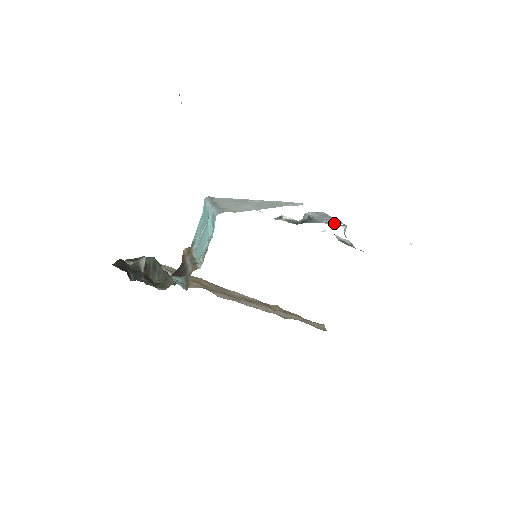
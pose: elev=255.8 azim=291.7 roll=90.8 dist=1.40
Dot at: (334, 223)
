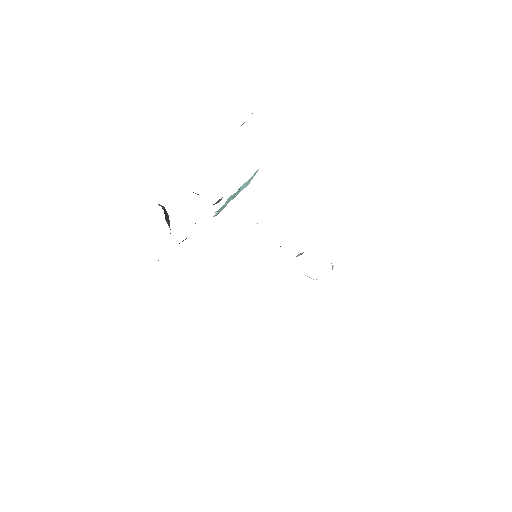
Dot at: occluded
